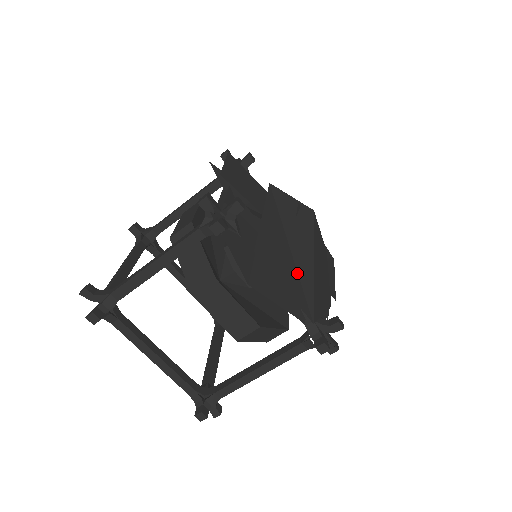
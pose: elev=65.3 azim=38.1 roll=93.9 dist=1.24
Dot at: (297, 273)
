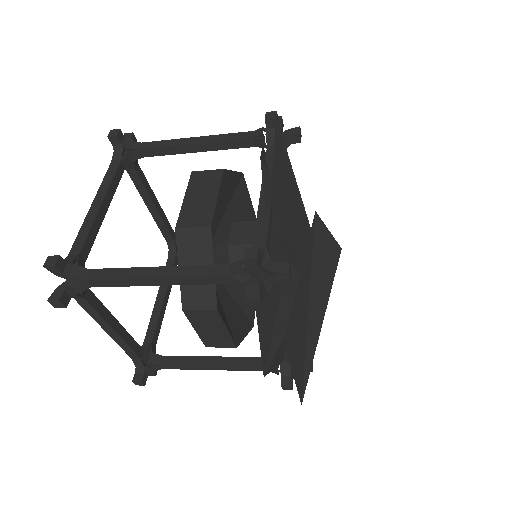
Dot at: (306, 343)
